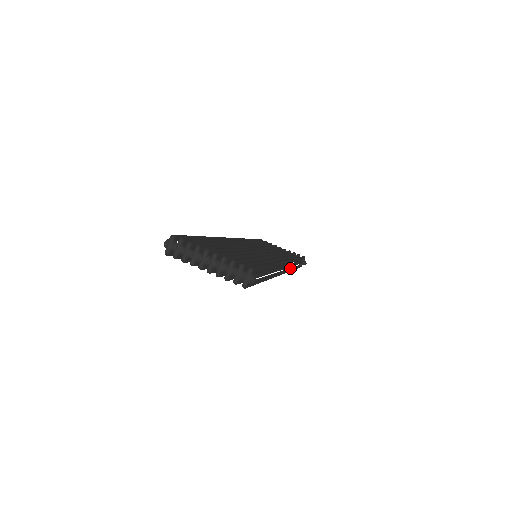
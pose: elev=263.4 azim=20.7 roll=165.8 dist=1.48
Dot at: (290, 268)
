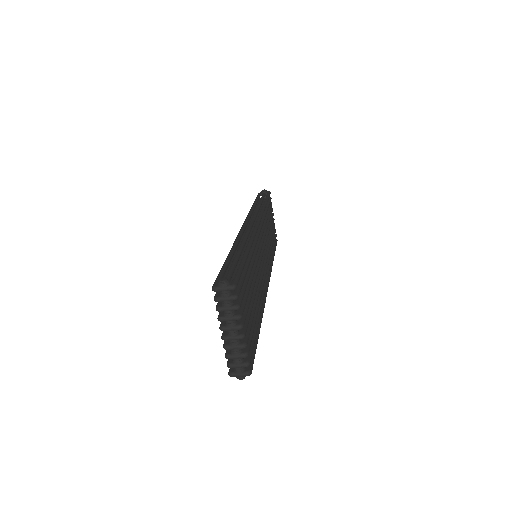
Dot at: occluded
